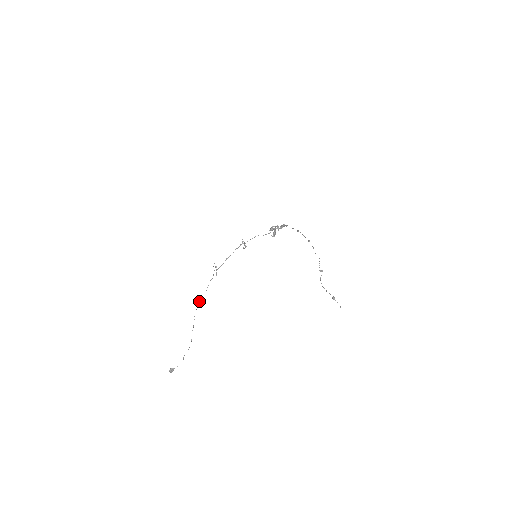
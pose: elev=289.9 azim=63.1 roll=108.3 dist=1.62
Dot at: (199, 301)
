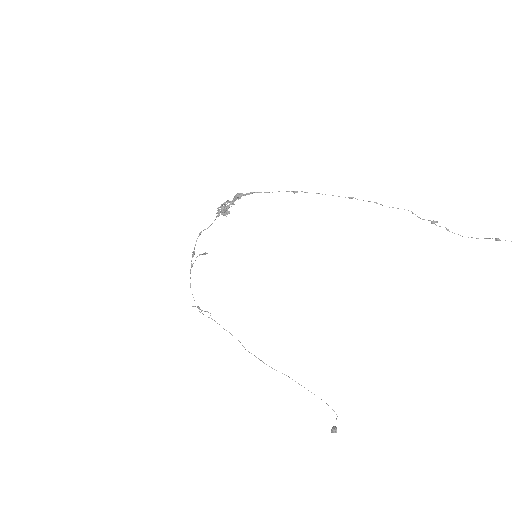
Dot at: occluded
